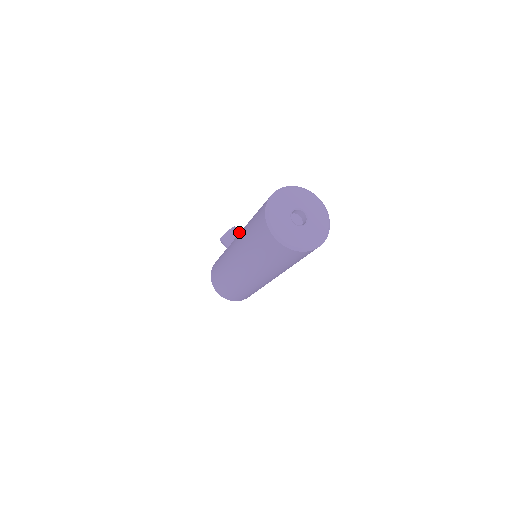
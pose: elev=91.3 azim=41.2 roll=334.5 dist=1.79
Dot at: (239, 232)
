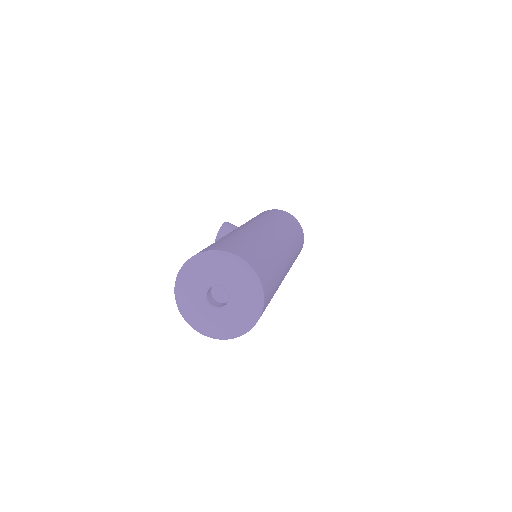
Dot at: (229, 231)
